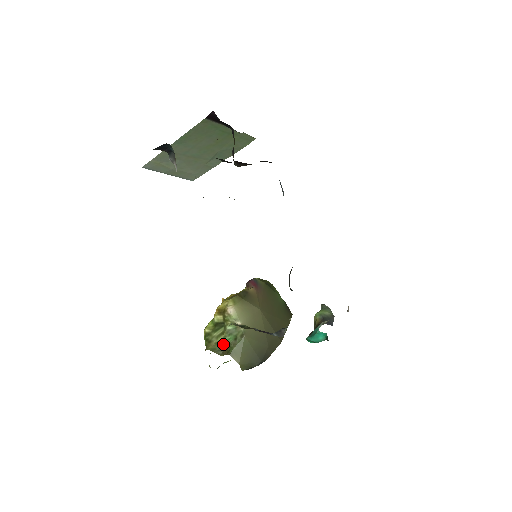
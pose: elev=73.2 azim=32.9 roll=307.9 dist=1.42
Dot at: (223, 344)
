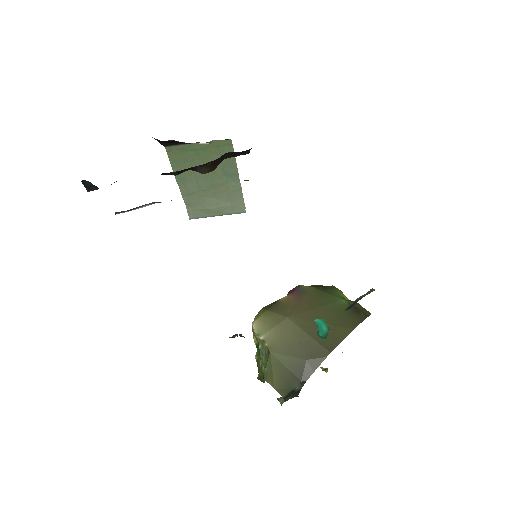
Dot at: (264, 369)
